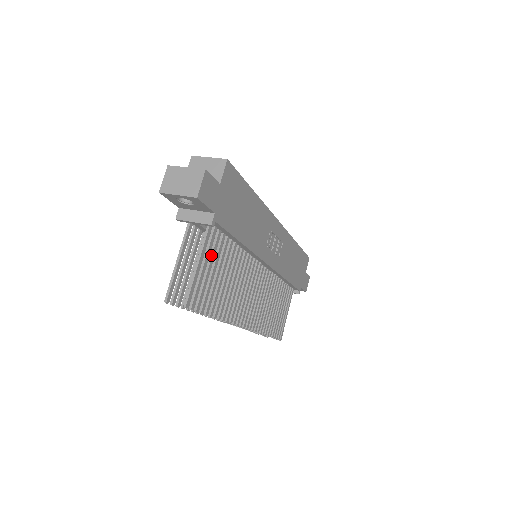
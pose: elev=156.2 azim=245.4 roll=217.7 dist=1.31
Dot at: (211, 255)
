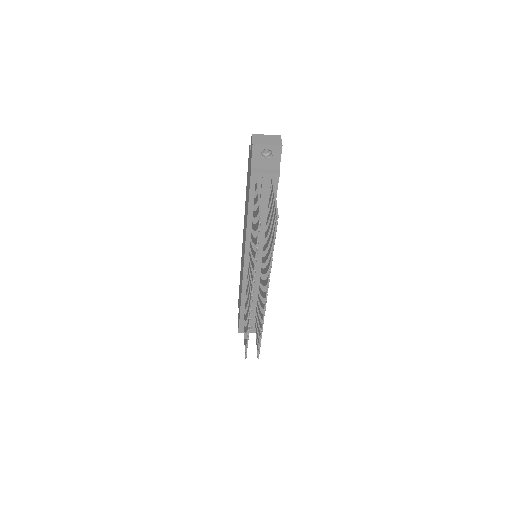
Dot at: occluded
